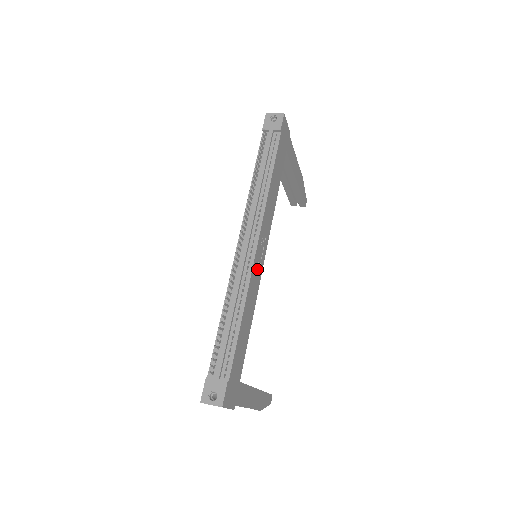
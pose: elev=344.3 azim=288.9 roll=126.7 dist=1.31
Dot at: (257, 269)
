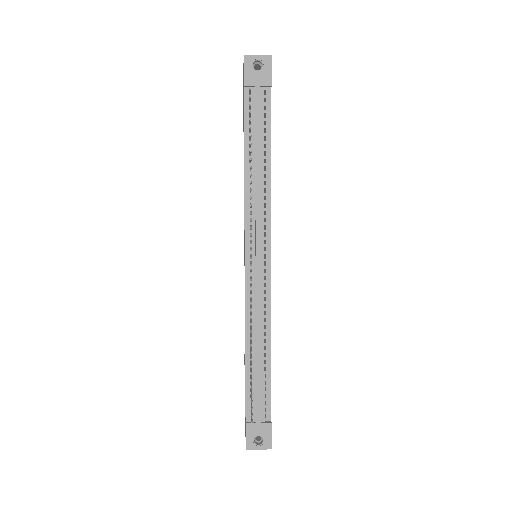
Dot at: occluded
